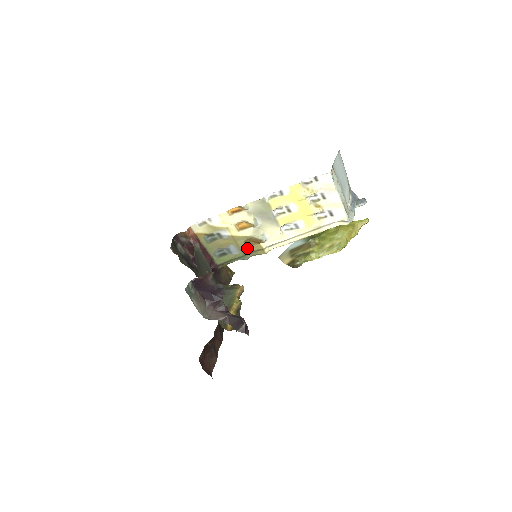
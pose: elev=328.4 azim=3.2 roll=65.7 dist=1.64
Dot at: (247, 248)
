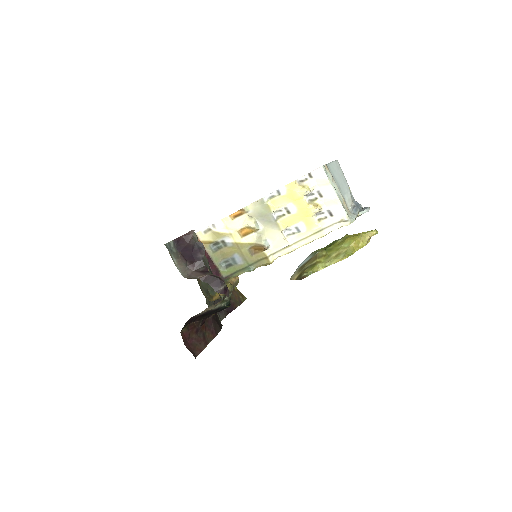
Dot at: (251, 257)
